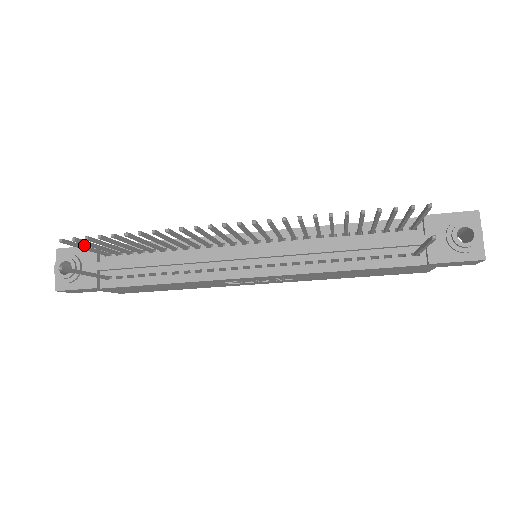
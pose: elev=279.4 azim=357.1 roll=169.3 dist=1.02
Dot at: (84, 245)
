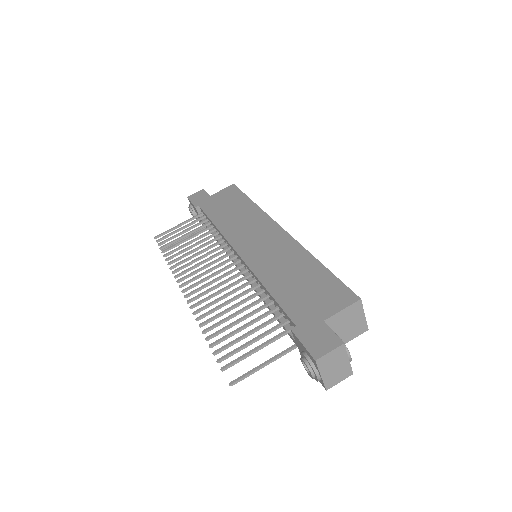
Dot at: (175, 227)
